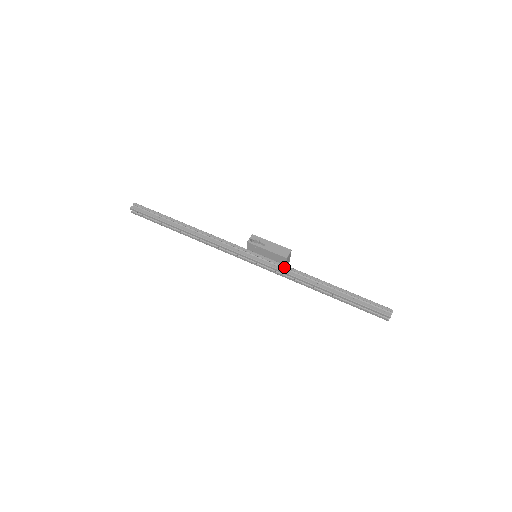
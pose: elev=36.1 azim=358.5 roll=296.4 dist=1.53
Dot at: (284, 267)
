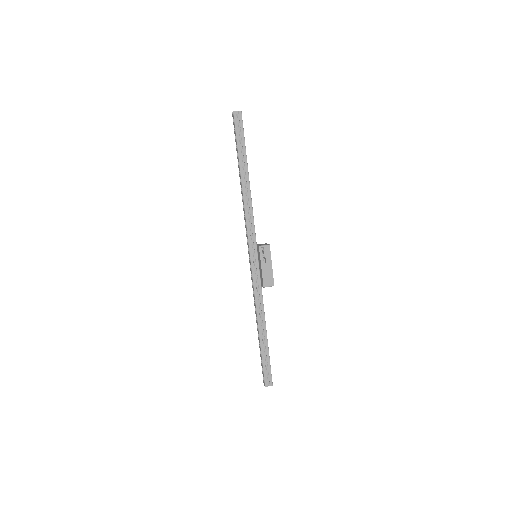
Dot at: (259, 286)
